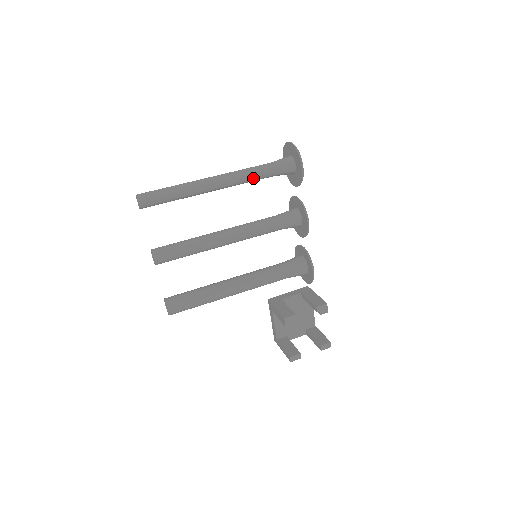
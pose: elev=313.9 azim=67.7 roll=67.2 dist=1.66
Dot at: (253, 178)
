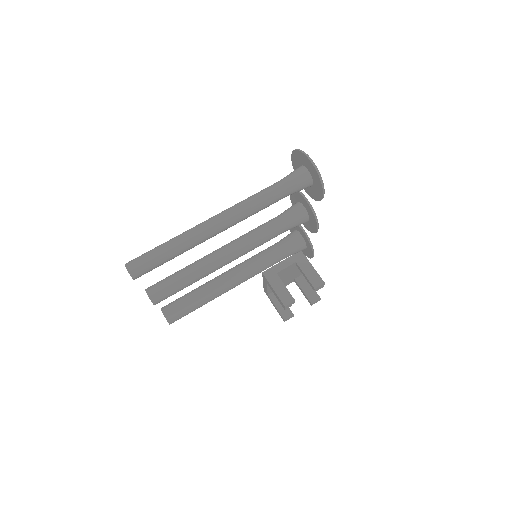
Dot at: occluded
